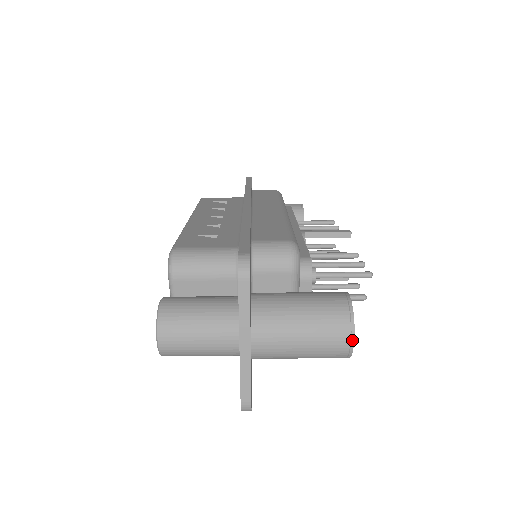
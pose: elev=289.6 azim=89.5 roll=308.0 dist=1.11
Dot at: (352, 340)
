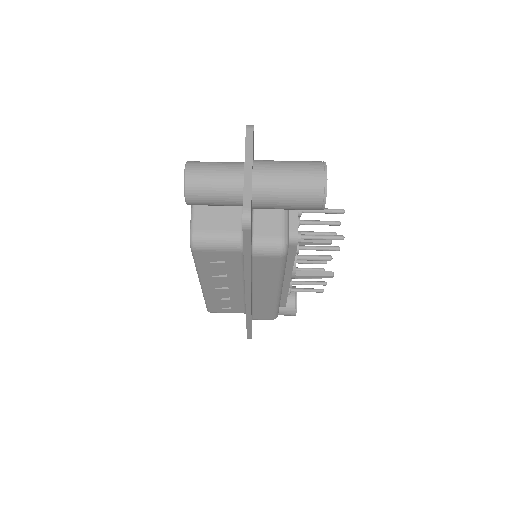
Dot at: (326, 171)
